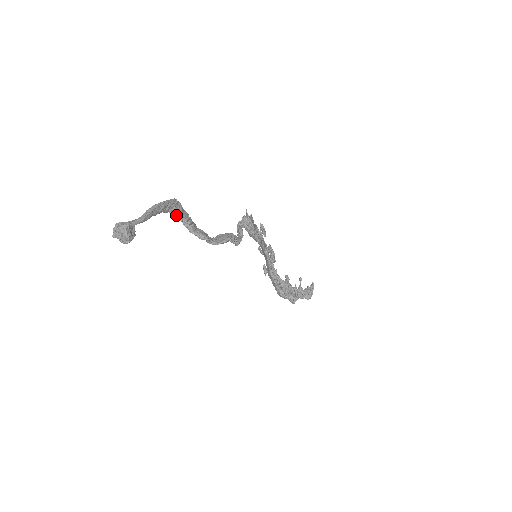
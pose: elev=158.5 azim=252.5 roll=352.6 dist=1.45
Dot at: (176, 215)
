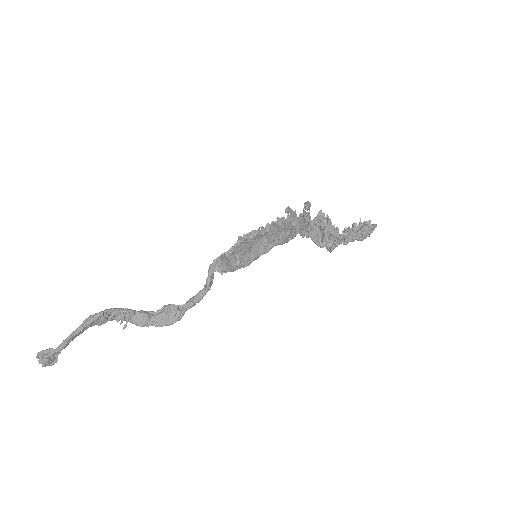
Dot at: (100, 325)
